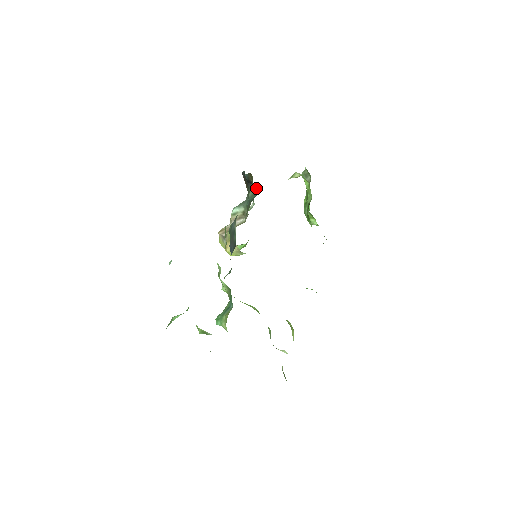
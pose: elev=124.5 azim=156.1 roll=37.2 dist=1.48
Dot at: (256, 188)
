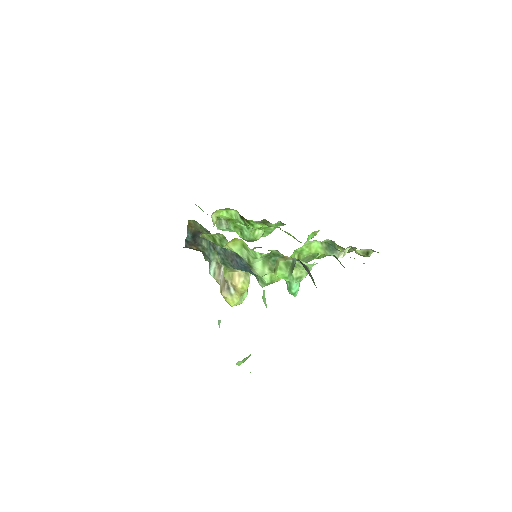
Dot at: occluded
